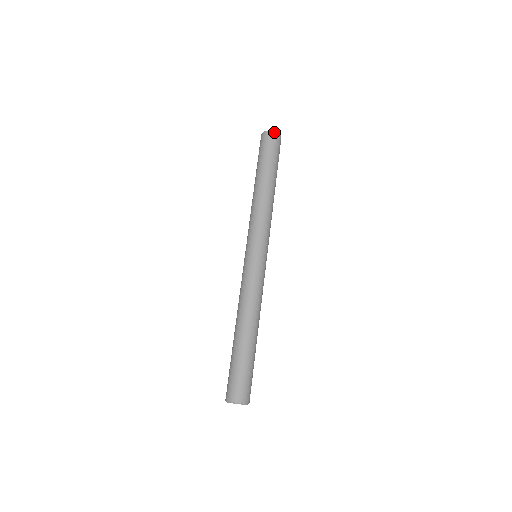
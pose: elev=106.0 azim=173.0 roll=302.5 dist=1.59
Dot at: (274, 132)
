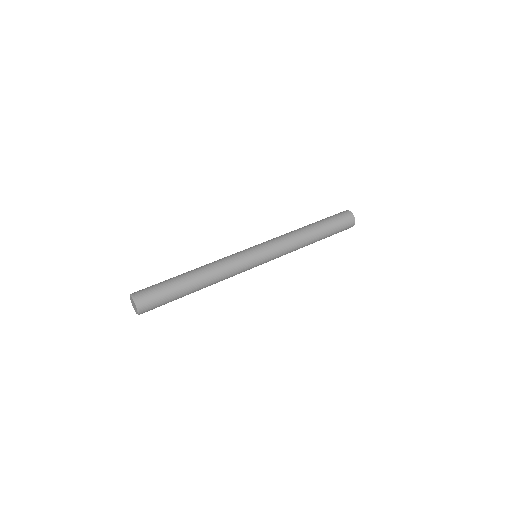
Dot at: occluded
